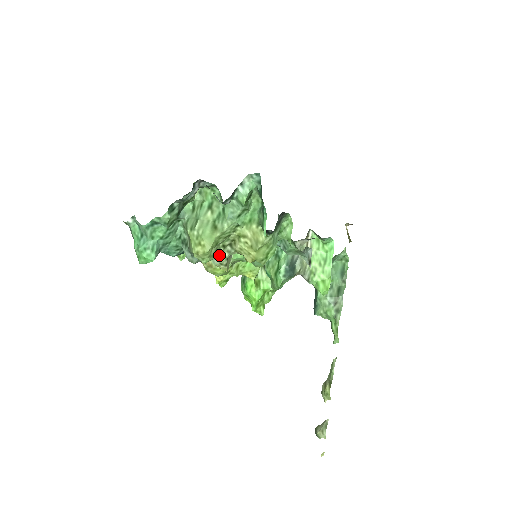
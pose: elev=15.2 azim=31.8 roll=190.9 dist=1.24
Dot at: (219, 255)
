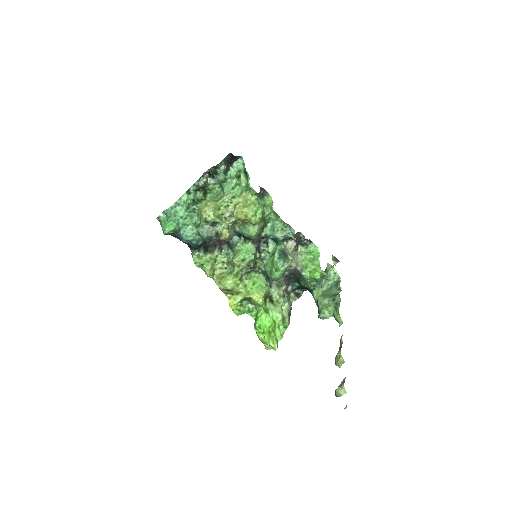
Dot at: (222, 222)
